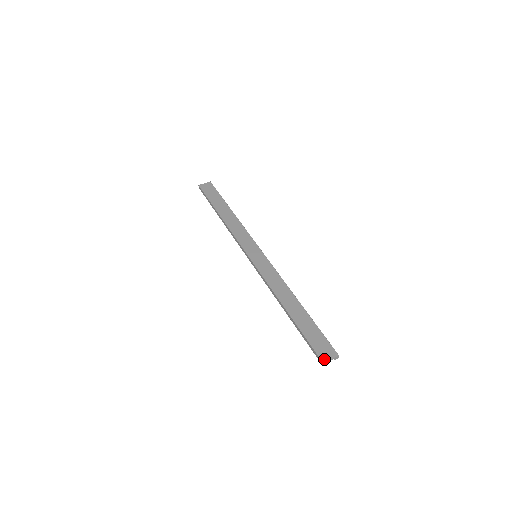
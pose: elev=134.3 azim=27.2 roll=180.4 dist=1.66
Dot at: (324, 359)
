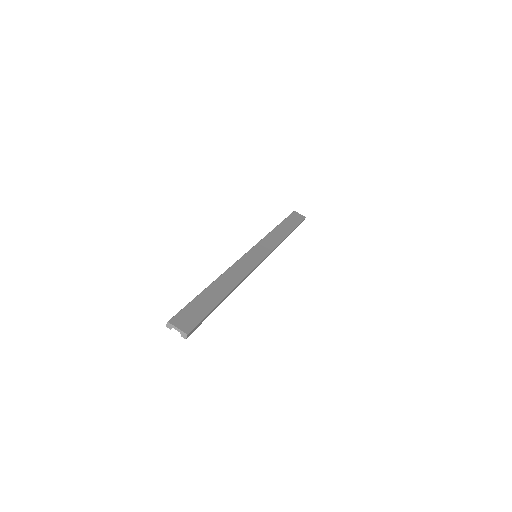
Dot at: (173, 321)
